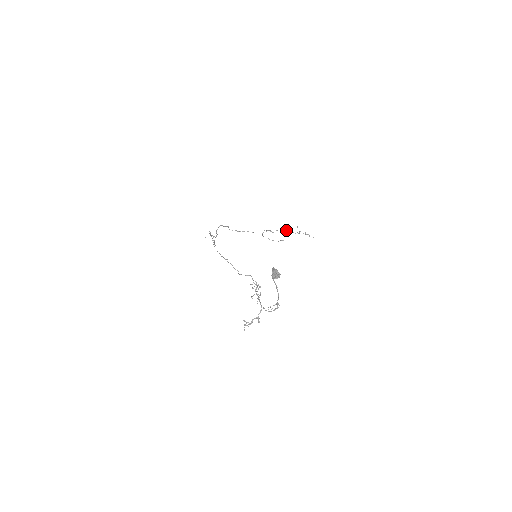
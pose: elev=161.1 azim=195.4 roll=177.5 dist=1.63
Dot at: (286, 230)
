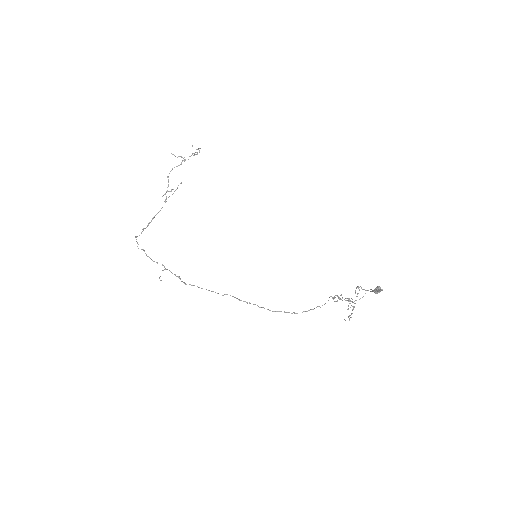
Dot at: occluded
